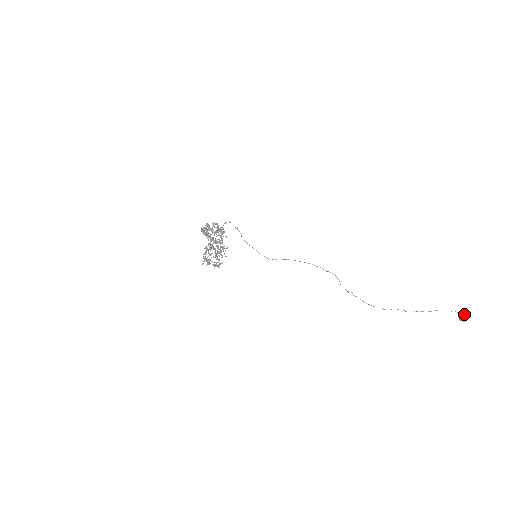
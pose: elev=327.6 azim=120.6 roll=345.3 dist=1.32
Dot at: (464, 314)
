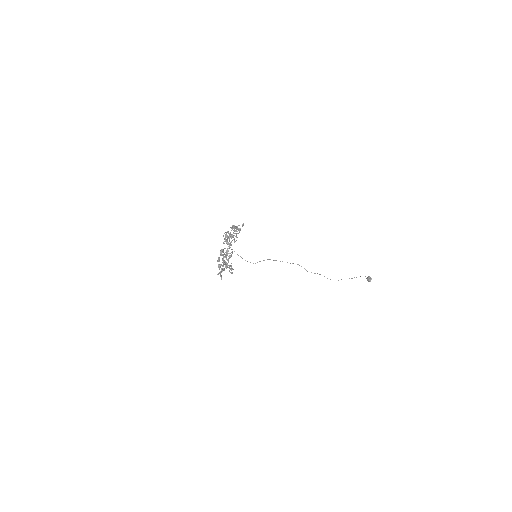
Dot at: (369, 276)
